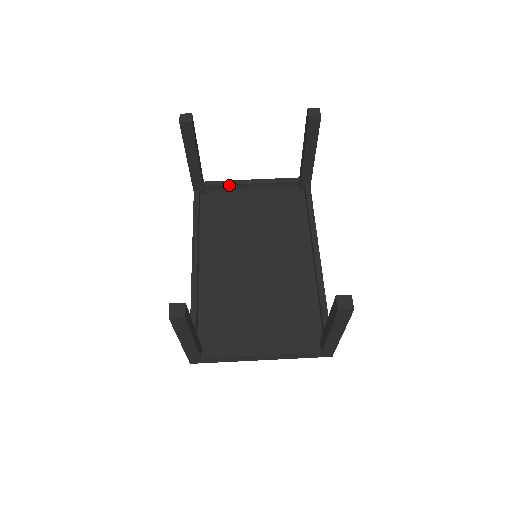
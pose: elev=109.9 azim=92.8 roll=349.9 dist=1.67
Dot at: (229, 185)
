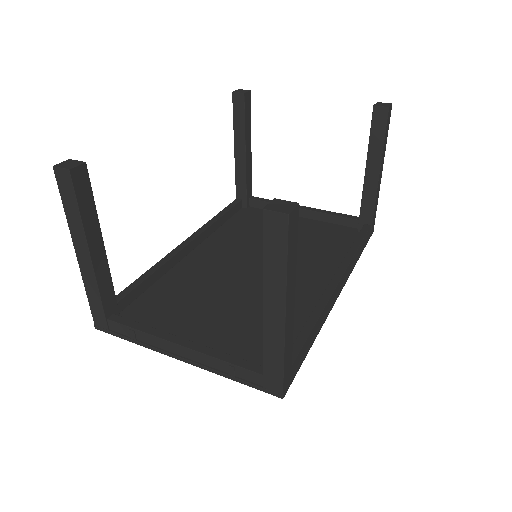
Dot at: occluded
